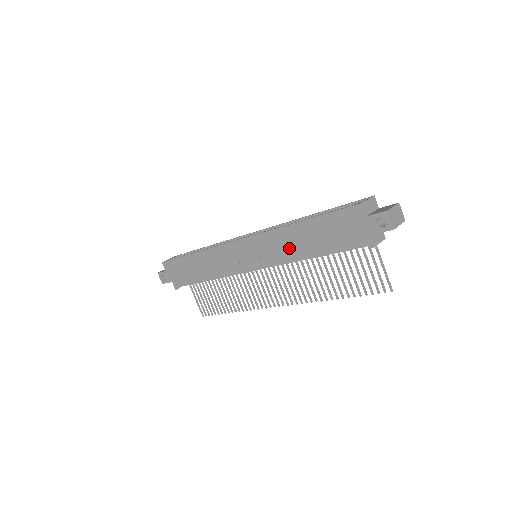
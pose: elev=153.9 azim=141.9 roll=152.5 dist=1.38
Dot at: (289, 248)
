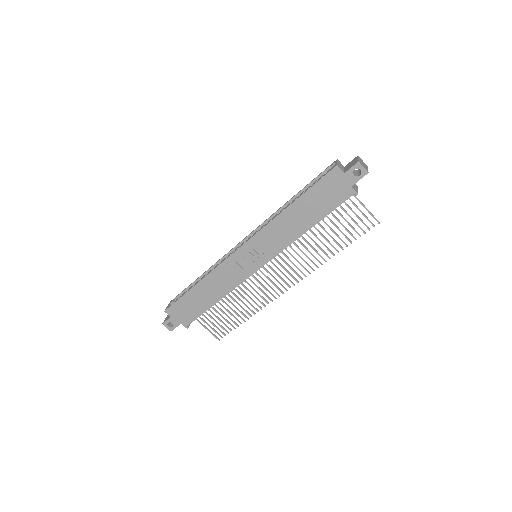
Dot at: (288, 231)
